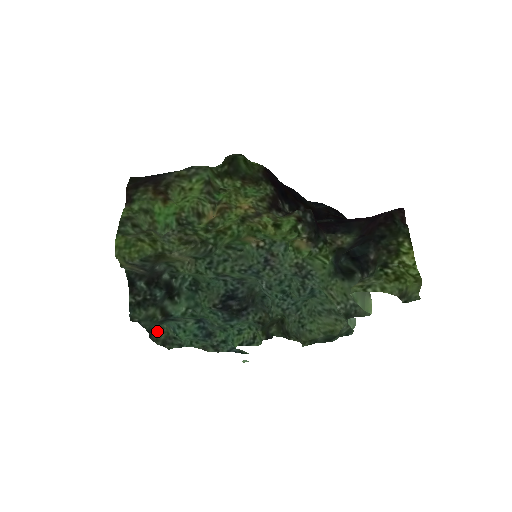
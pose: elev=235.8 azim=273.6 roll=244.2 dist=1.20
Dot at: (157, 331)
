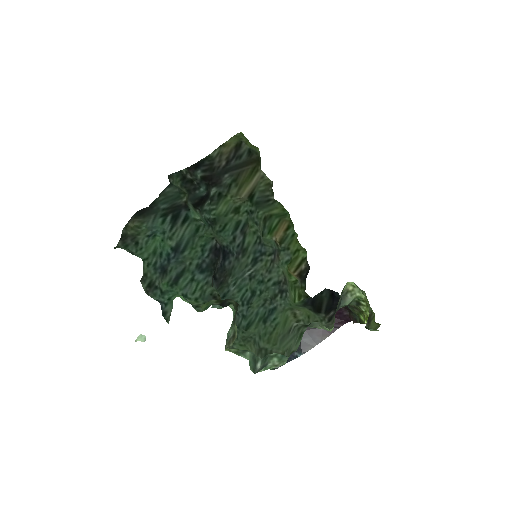
Dot at: (133, 224)
